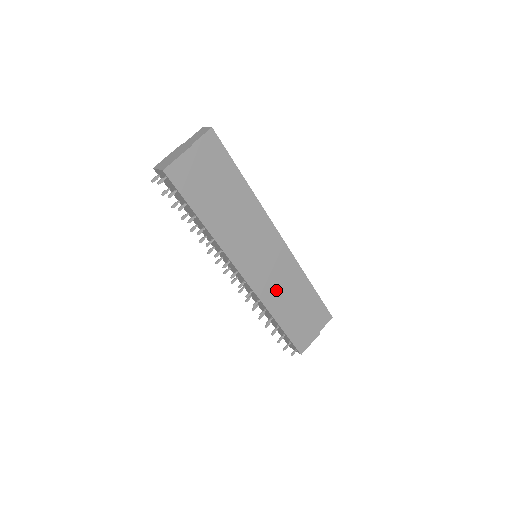
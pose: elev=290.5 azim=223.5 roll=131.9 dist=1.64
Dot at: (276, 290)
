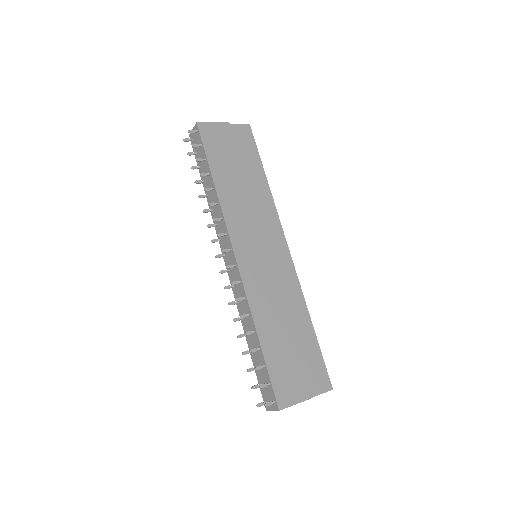
Dot at: (268, 297)
